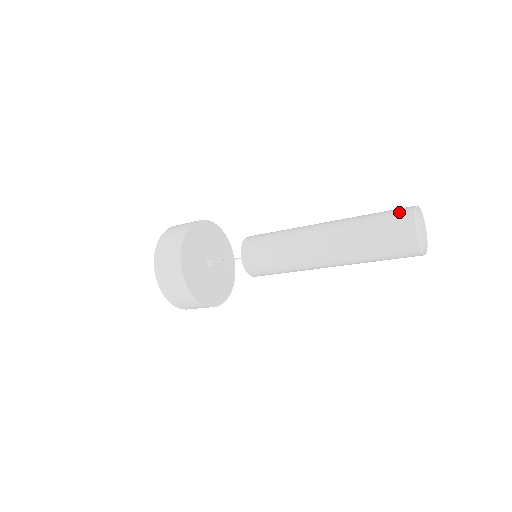
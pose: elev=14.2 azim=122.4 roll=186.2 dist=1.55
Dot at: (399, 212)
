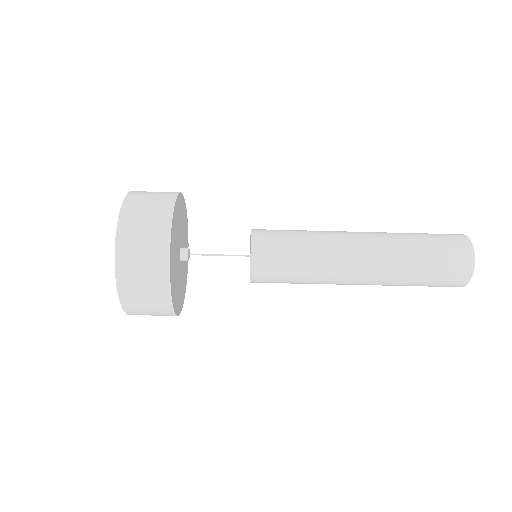
Dot at: (456, 243)
